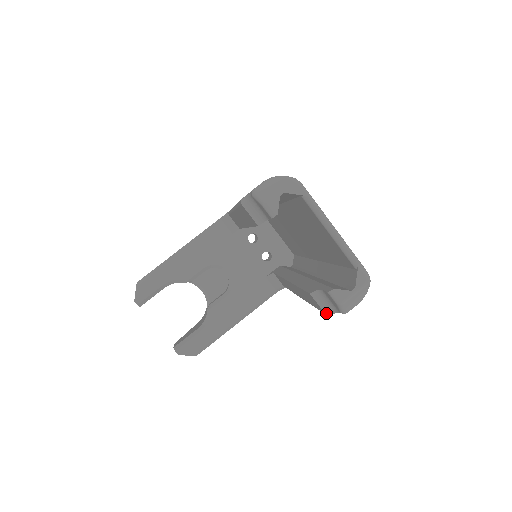
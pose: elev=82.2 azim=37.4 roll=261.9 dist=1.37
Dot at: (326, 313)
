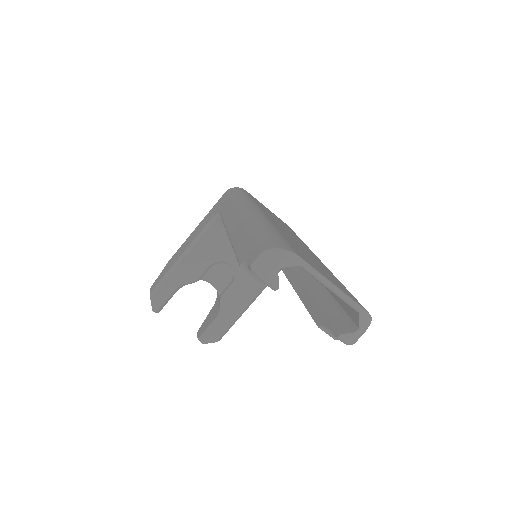
Dot at: (335, 339)
